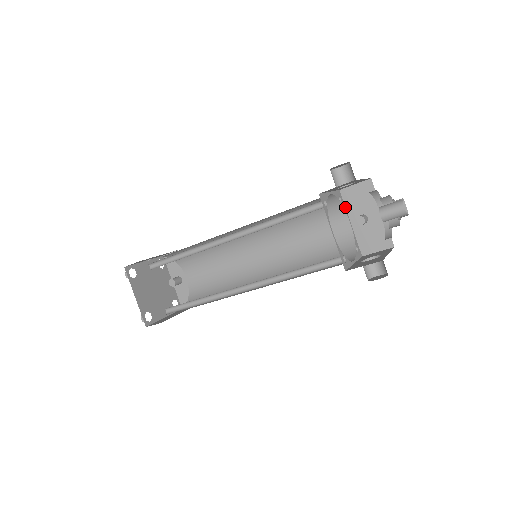
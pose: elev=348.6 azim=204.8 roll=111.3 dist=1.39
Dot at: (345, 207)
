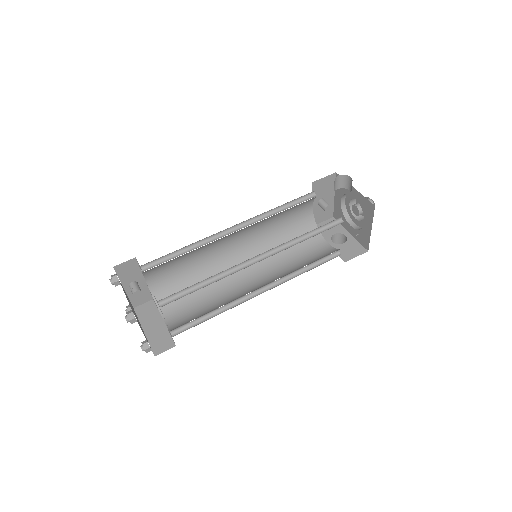
Dot at: occluded
